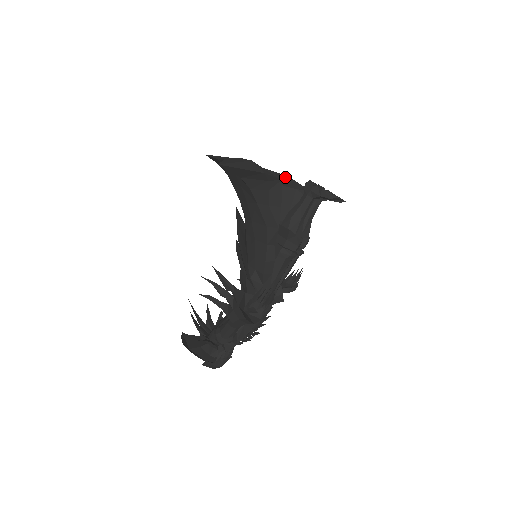
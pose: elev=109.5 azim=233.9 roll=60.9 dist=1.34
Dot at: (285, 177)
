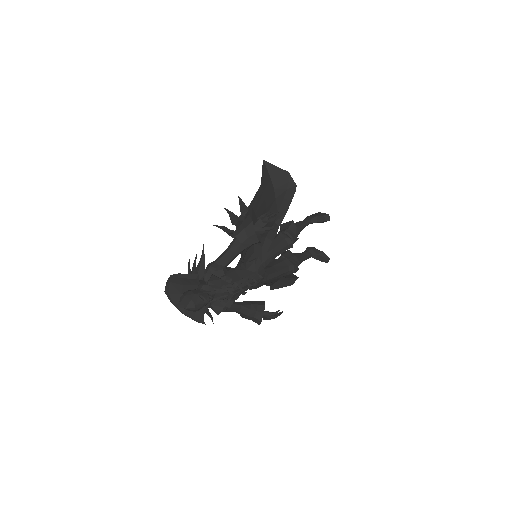
Dot at: occluded
